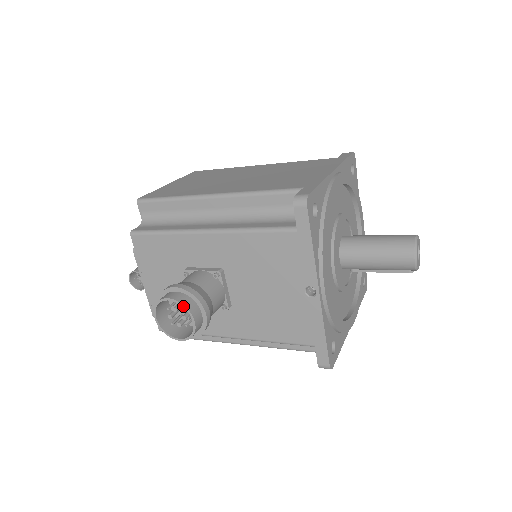
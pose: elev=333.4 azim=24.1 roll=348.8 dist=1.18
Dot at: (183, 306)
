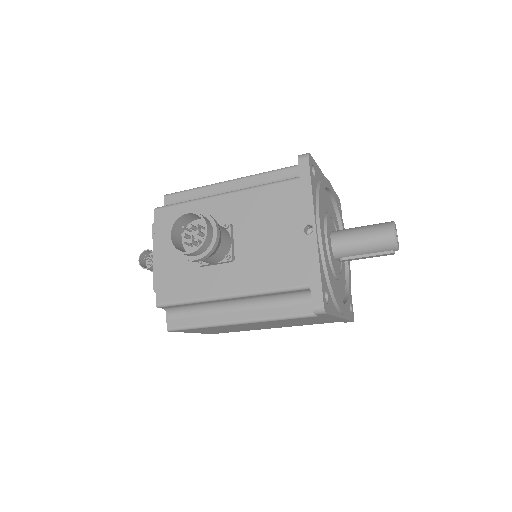
Dot at: (200, 216)
